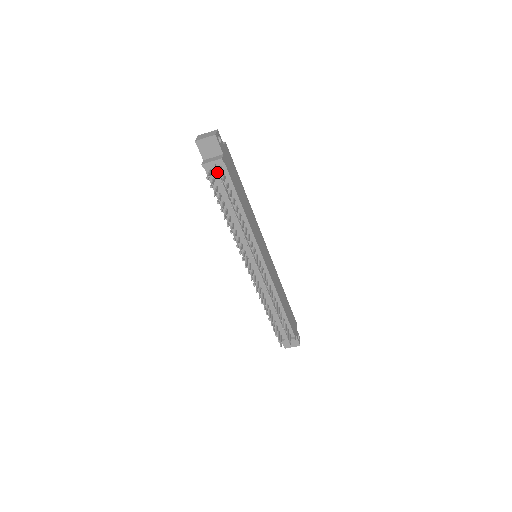
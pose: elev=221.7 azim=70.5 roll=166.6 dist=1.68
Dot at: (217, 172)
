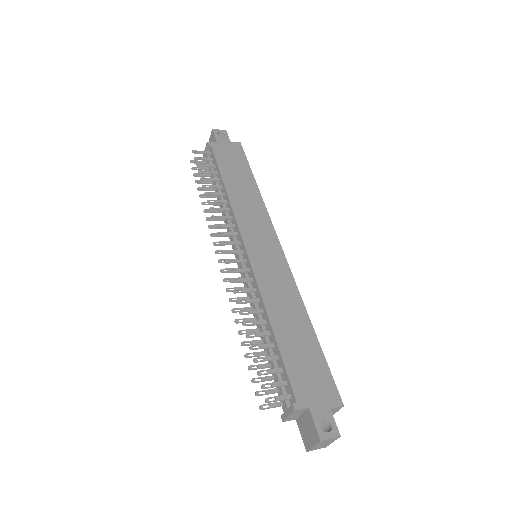
Dot at: occluded
